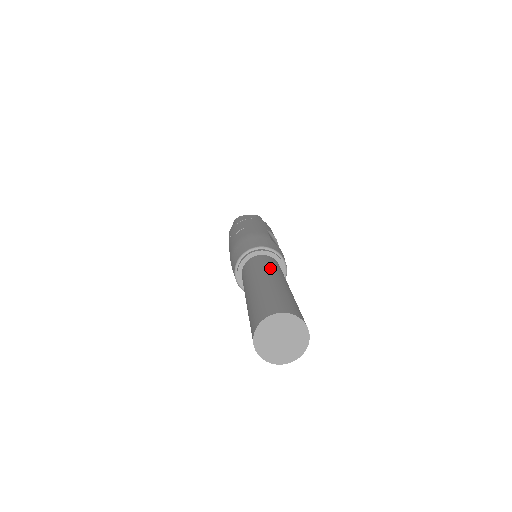
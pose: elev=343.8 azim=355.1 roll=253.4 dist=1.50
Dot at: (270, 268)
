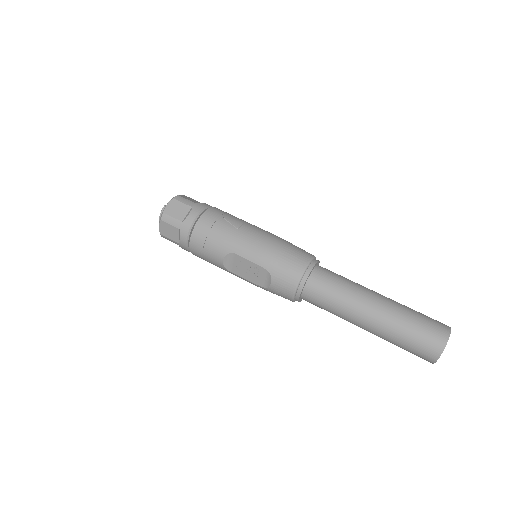
Dot at: occluded
